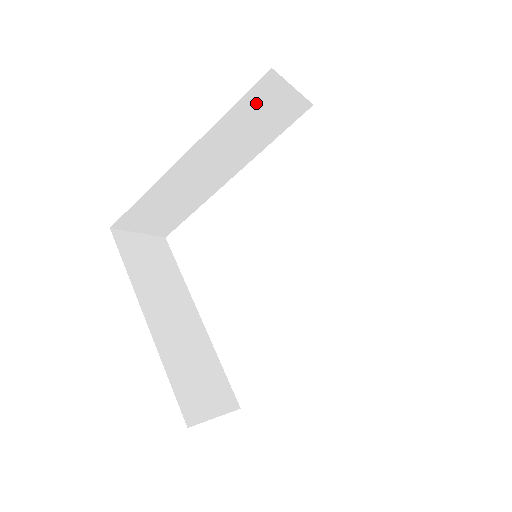
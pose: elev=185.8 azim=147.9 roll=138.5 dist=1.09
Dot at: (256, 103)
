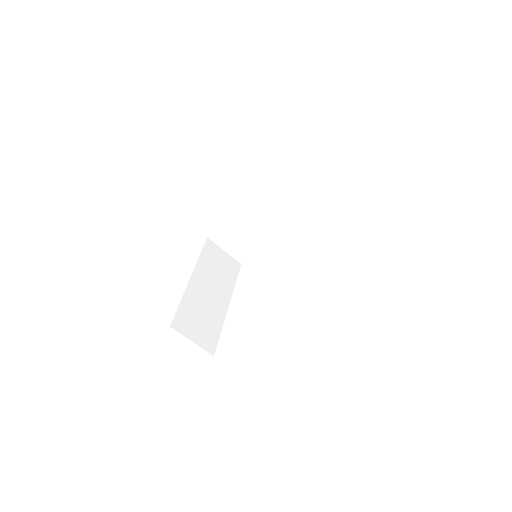
Dot at: (291, 178)
